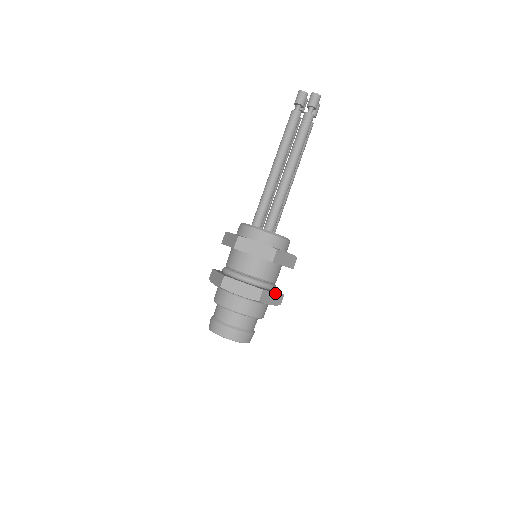
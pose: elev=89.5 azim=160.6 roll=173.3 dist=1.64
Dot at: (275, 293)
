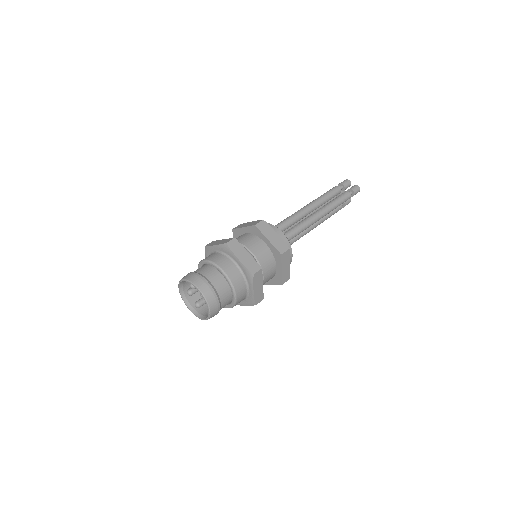
Dot at: (262, 286)
